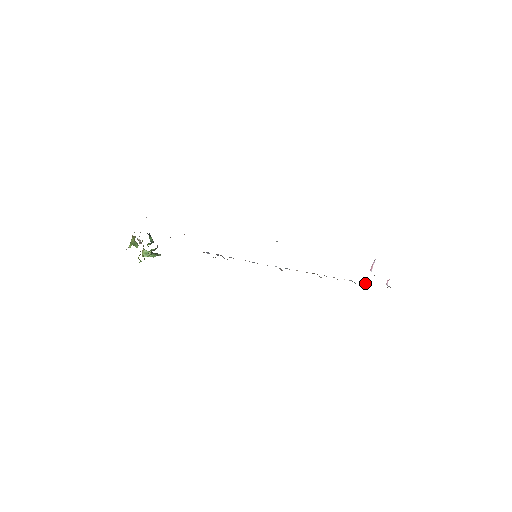
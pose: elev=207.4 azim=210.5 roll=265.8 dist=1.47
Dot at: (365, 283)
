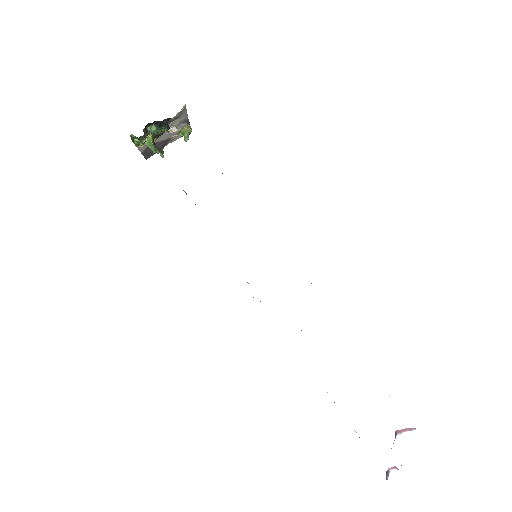
Dot at: occluded
